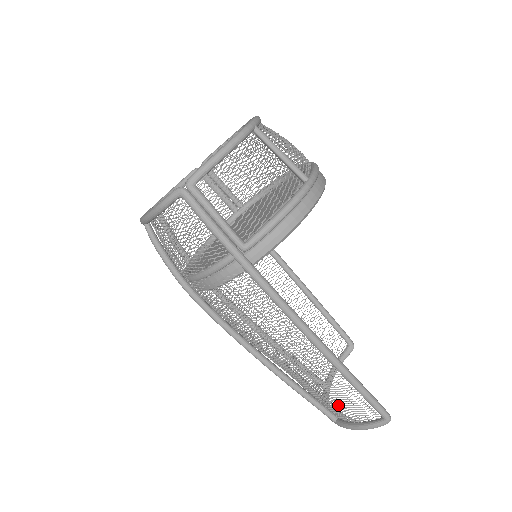
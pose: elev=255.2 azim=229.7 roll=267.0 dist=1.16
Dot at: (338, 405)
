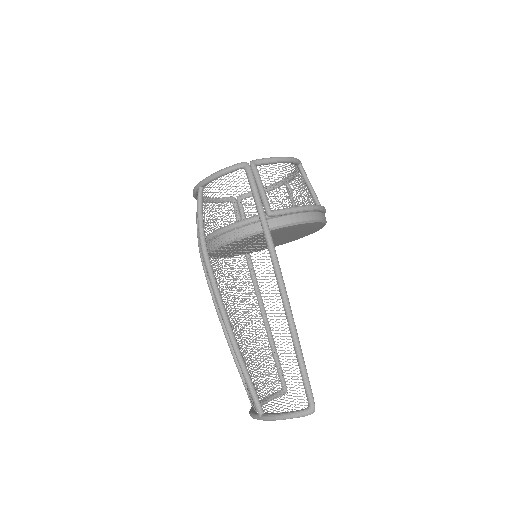
Dot at: (275, 387)
